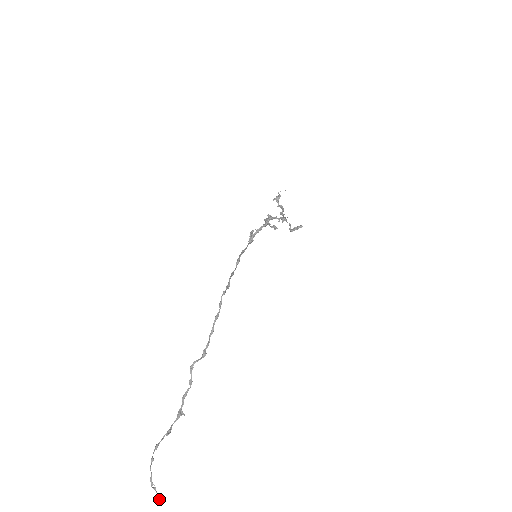
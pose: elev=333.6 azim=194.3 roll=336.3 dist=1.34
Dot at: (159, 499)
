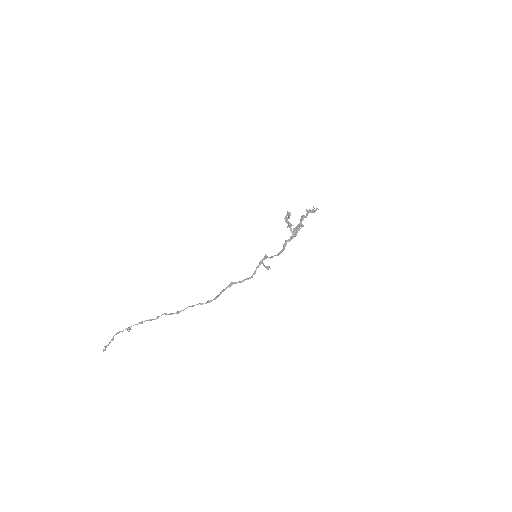
Dot at: occluded
